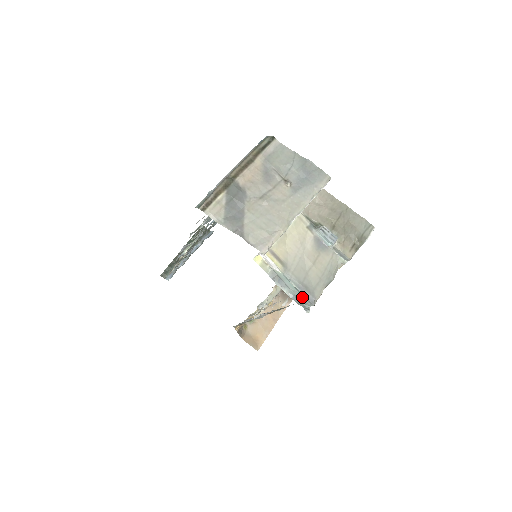
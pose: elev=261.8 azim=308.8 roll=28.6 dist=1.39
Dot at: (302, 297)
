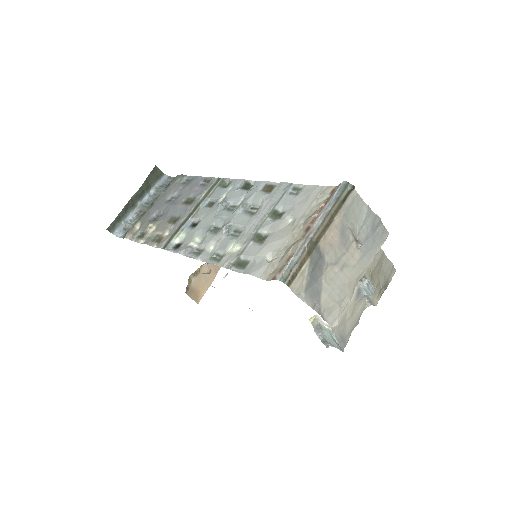
Dot at: (333, 343)
